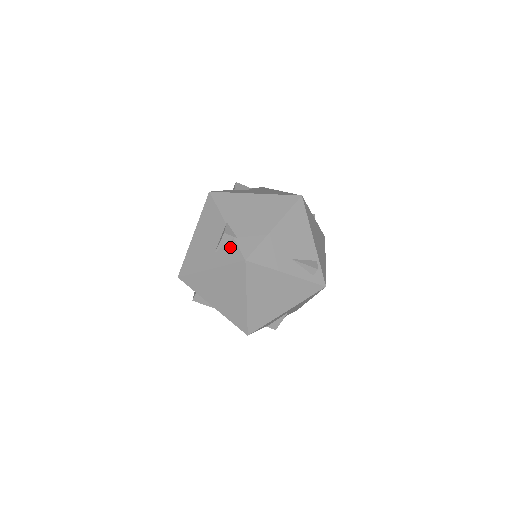
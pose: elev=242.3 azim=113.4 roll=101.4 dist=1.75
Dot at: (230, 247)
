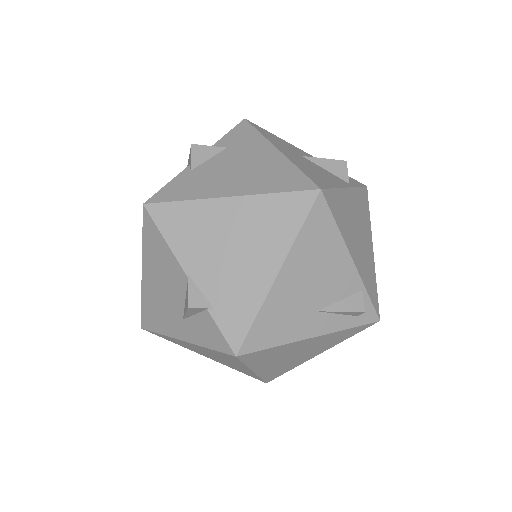
Dot at: (205, 322)
